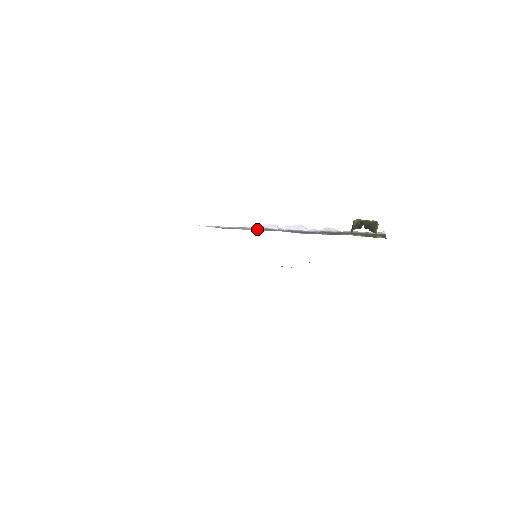
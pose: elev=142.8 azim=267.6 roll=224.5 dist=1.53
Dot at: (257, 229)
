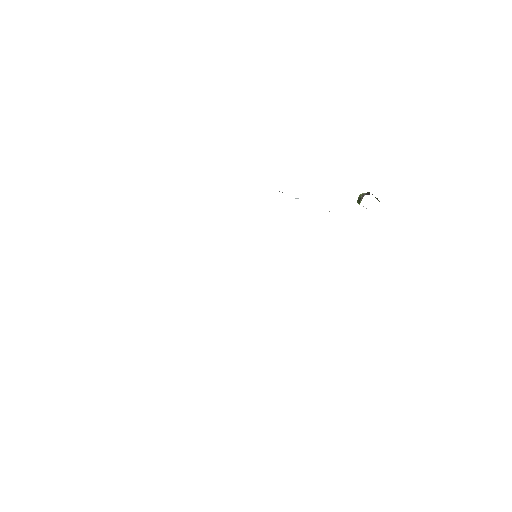
Dot at: occluded
